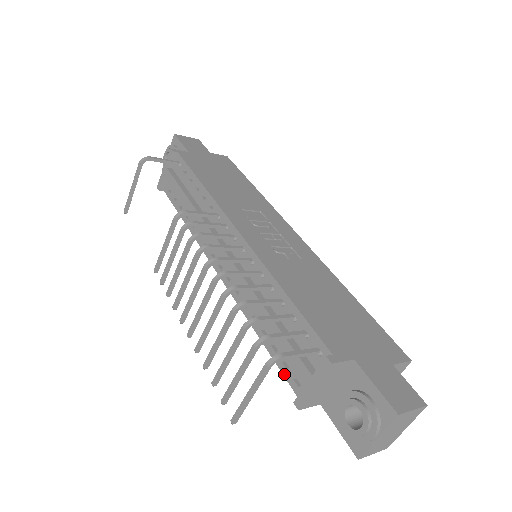
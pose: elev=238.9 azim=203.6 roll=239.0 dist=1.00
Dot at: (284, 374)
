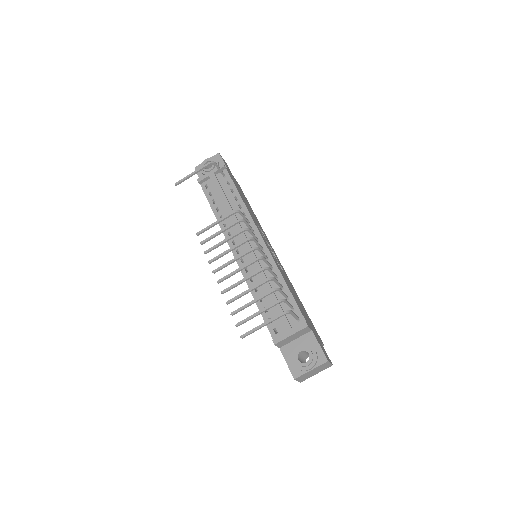
Dot at: (267, 325)
